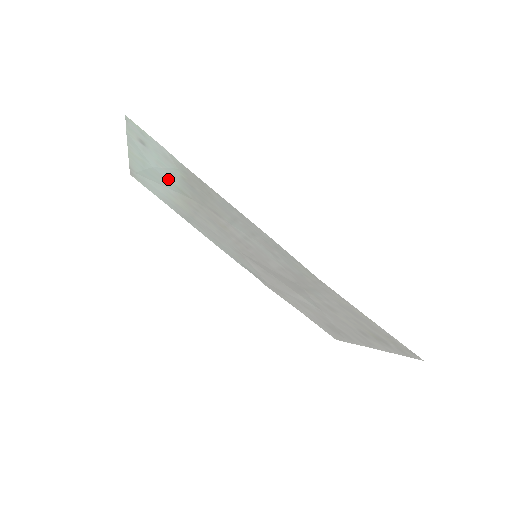
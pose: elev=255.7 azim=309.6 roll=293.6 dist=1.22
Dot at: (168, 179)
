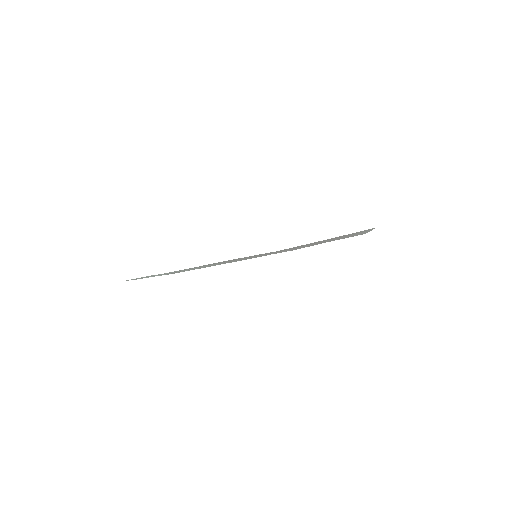
Dot at: occluded
